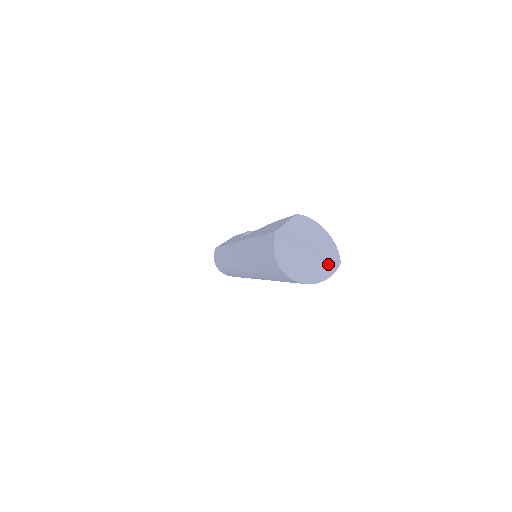
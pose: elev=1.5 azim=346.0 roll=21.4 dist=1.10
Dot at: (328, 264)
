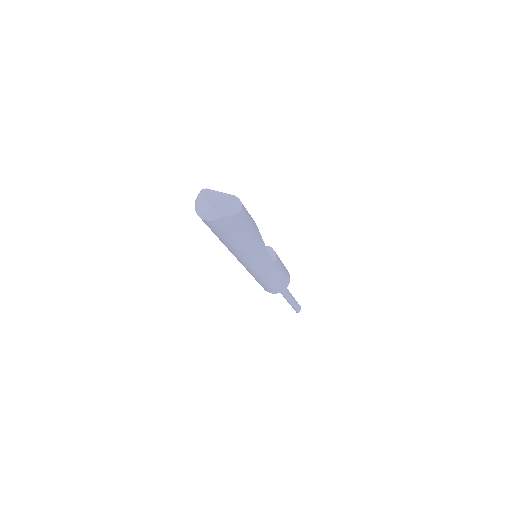
Dot at: (215, 212)
